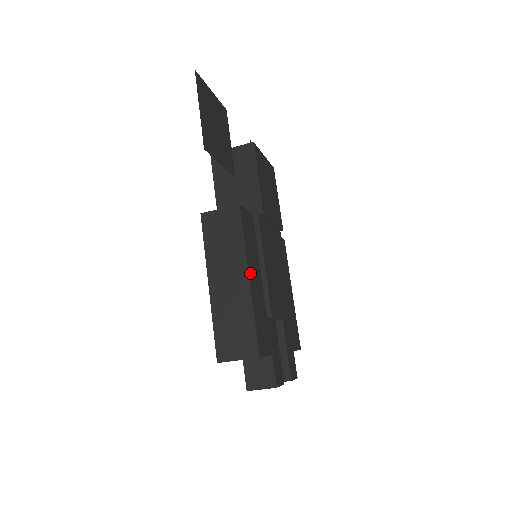
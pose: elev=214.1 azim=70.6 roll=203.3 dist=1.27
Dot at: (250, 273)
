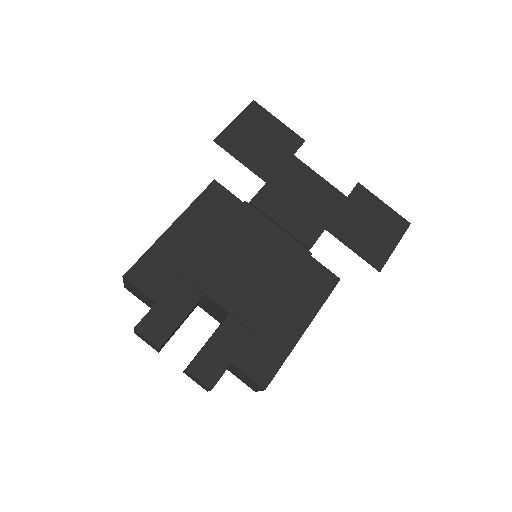
Dot at: (179, 224)
